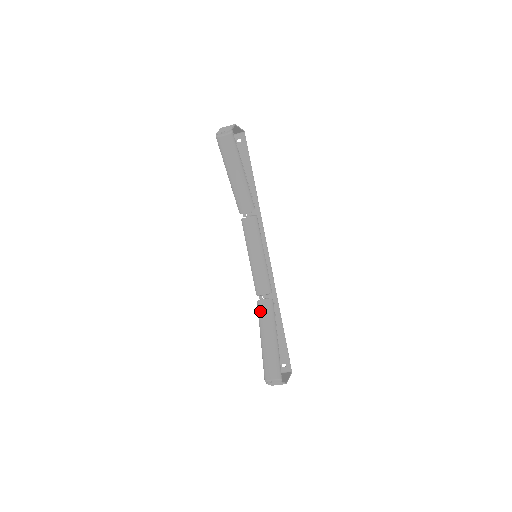
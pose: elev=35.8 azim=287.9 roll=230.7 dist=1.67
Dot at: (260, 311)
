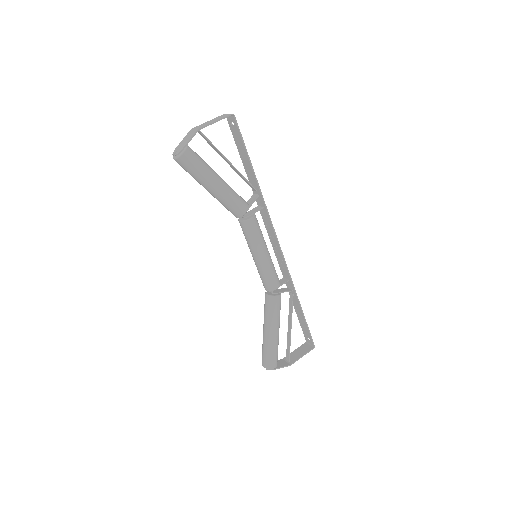
Dot at: (264, 304)
